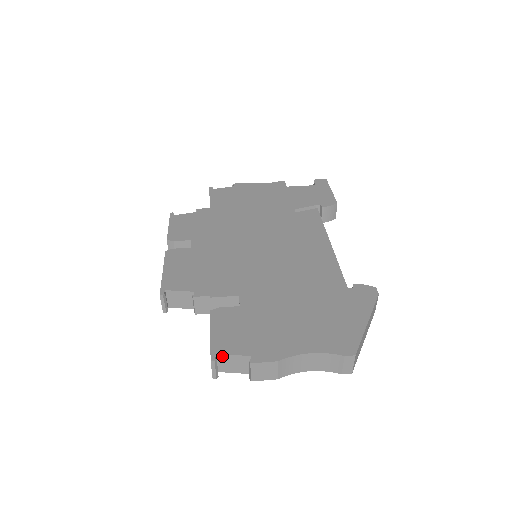
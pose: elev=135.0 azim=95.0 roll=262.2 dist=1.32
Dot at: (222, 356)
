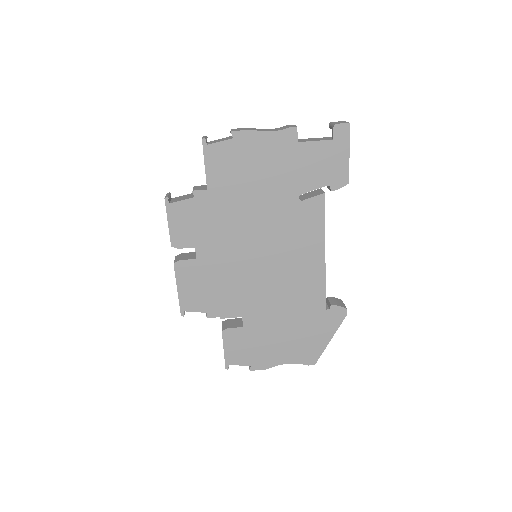
Dot at: (232, 364)
